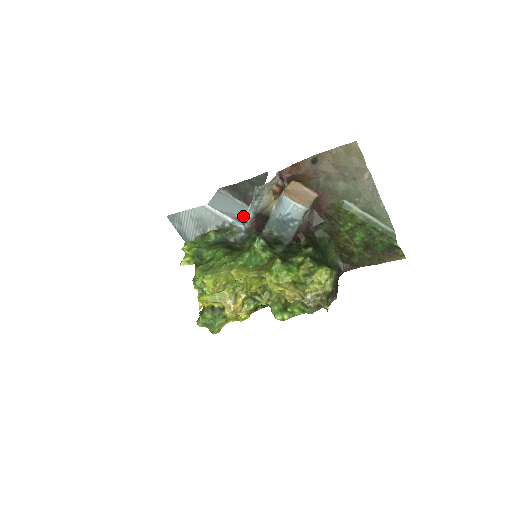
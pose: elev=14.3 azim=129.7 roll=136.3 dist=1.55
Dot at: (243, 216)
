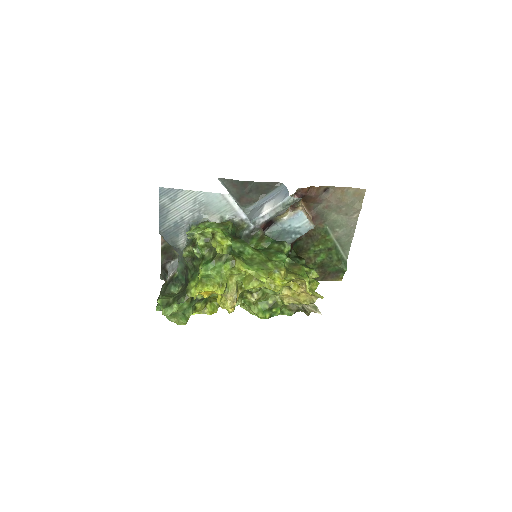
Dot at: occluded
